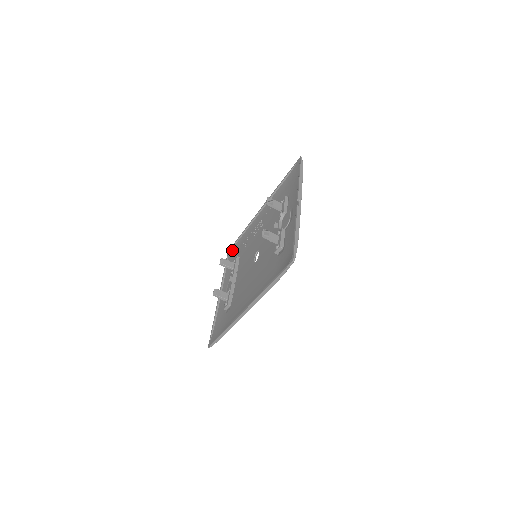
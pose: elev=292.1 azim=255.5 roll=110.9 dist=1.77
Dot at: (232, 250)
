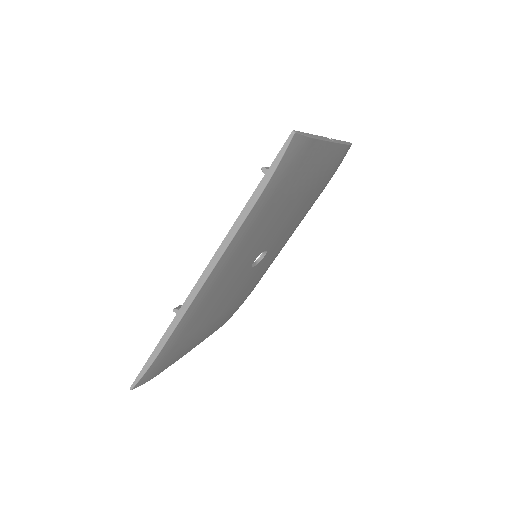
Dot at: occluded
